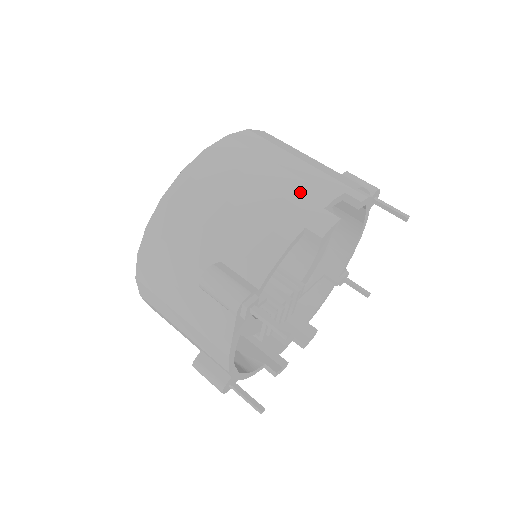
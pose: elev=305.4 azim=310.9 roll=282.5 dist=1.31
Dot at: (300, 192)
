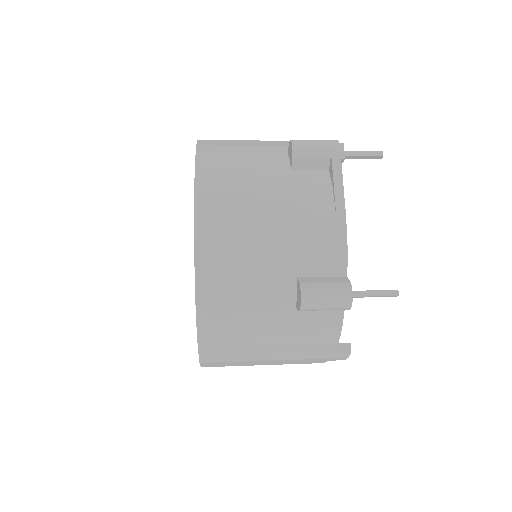
Dot at: occluded
